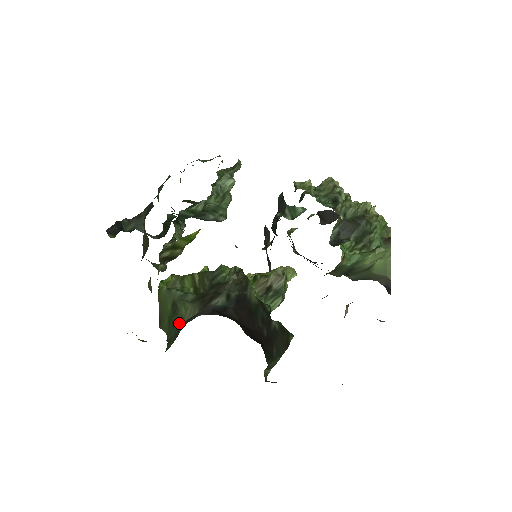
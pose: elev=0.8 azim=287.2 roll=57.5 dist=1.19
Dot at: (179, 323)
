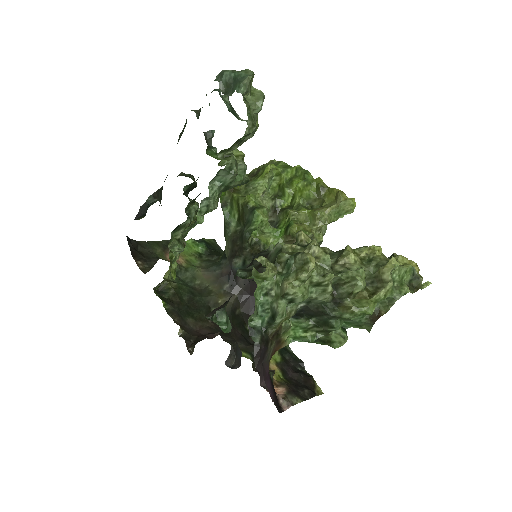
Dot at: occluded
